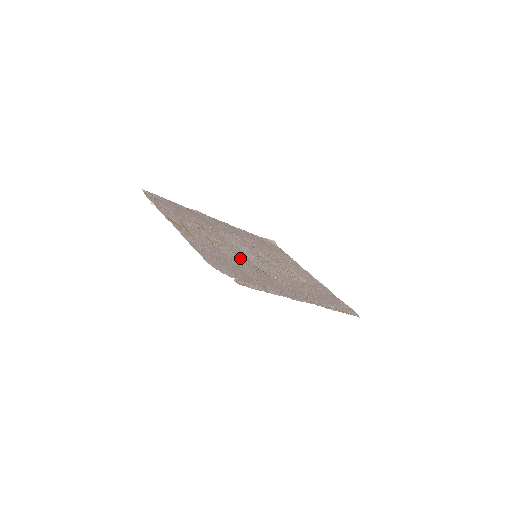
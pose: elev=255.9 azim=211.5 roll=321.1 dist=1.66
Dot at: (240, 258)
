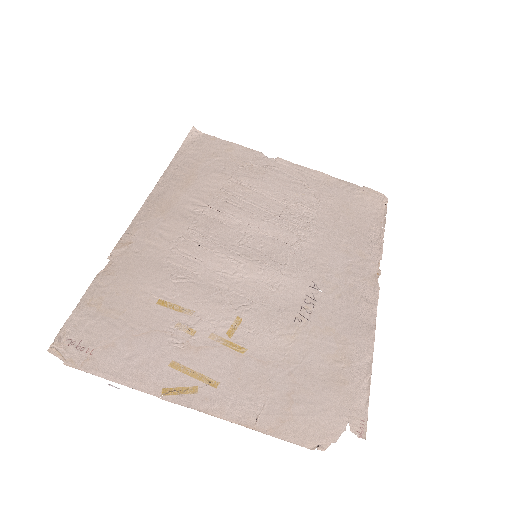
Dot at: (275, 321)
